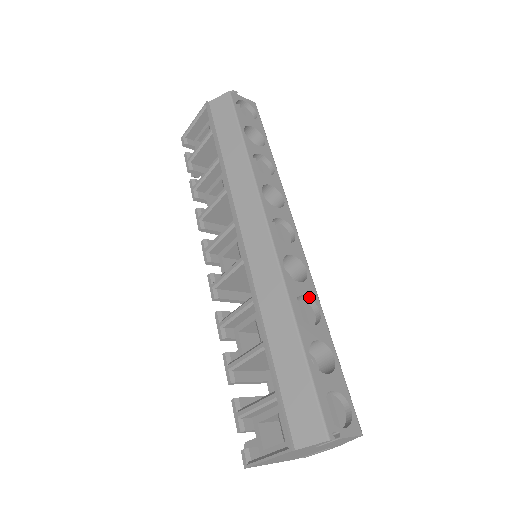
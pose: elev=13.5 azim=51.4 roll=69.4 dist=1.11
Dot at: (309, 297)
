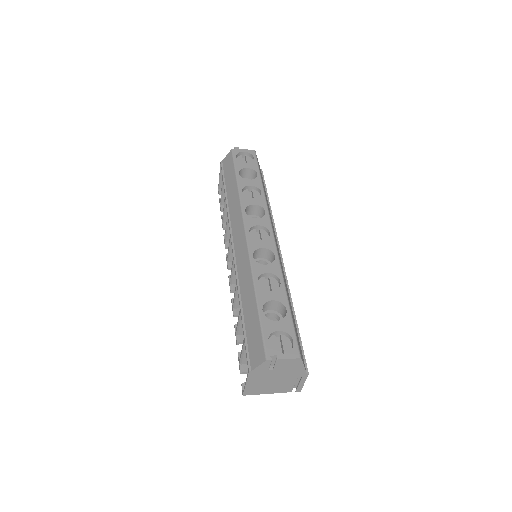
Dot at: (272, 273)
